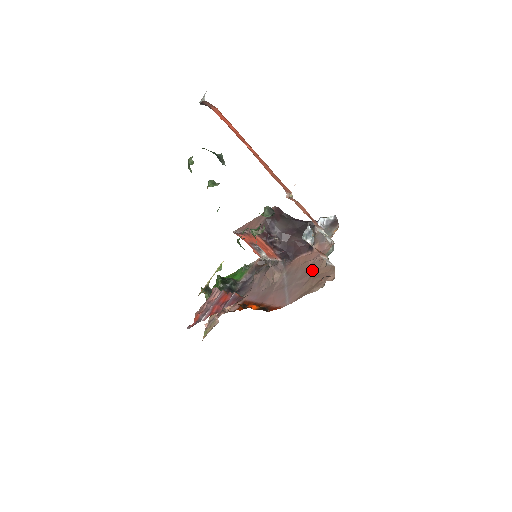
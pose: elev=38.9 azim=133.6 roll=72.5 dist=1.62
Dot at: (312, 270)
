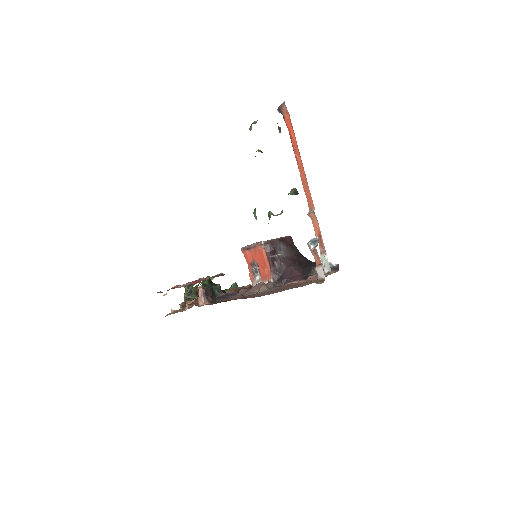
Dot at: occluded
